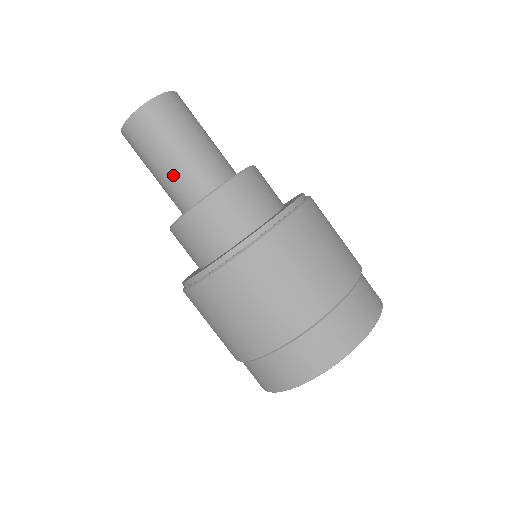
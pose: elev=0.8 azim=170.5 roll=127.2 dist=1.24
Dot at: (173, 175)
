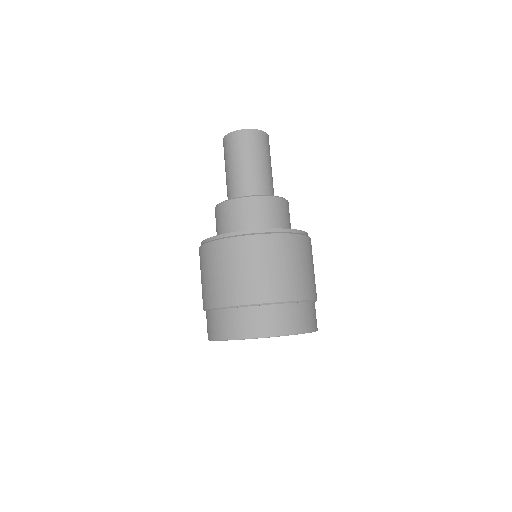
Dot at: (251, 174)
